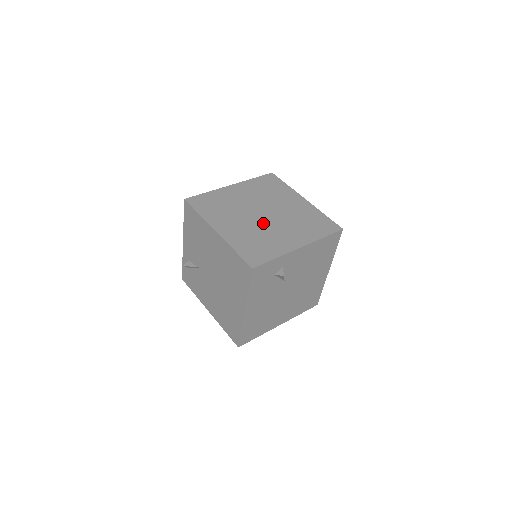
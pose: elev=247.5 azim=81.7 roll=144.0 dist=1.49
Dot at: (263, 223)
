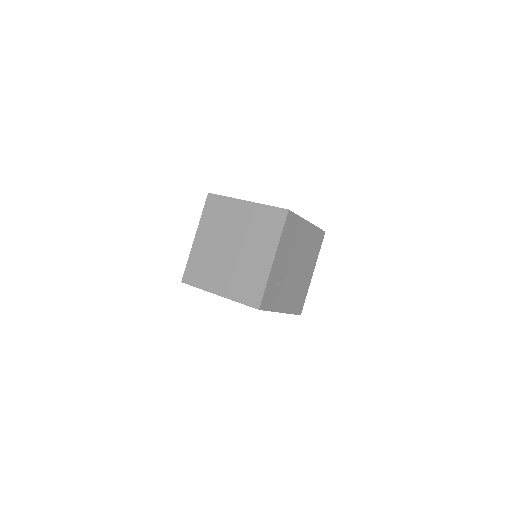
Dot at: (237, 258)
